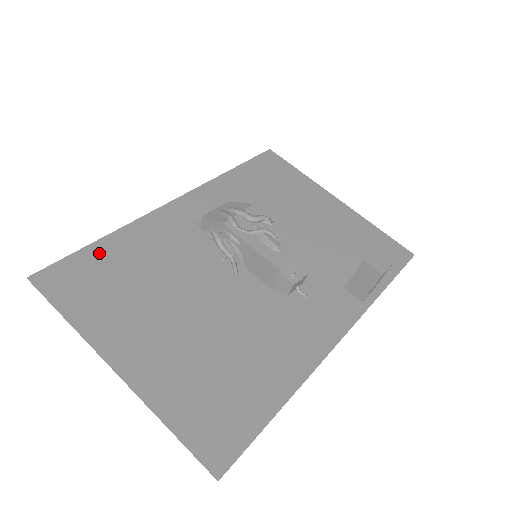
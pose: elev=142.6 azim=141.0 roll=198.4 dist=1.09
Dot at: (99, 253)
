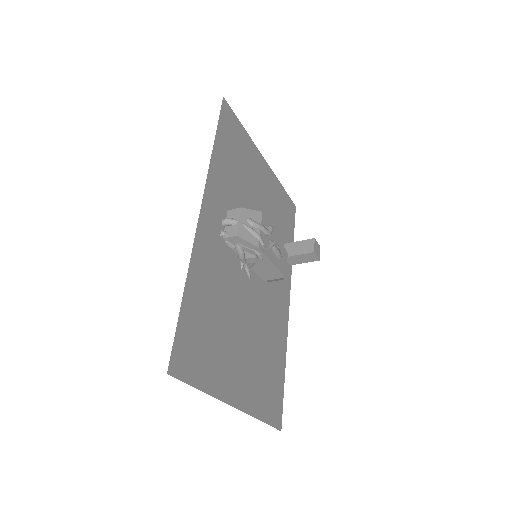
Dot at: (190, 310)
